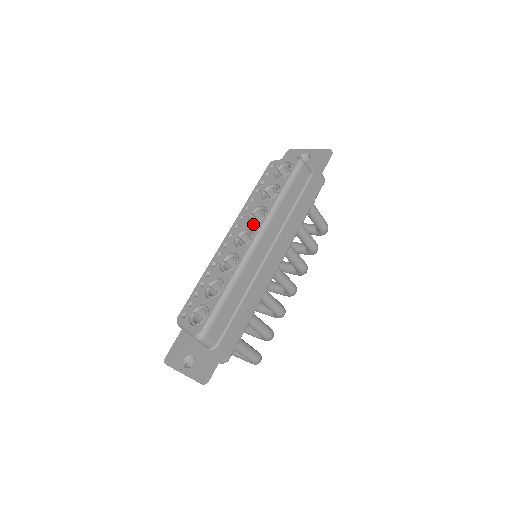
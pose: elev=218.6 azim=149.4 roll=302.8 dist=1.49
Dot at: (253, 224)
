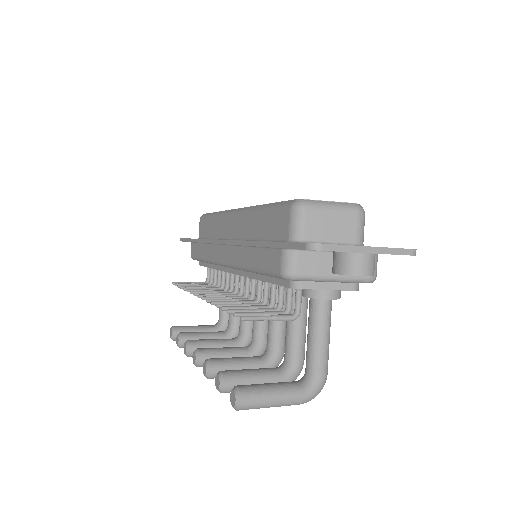
Dot at: occluded
